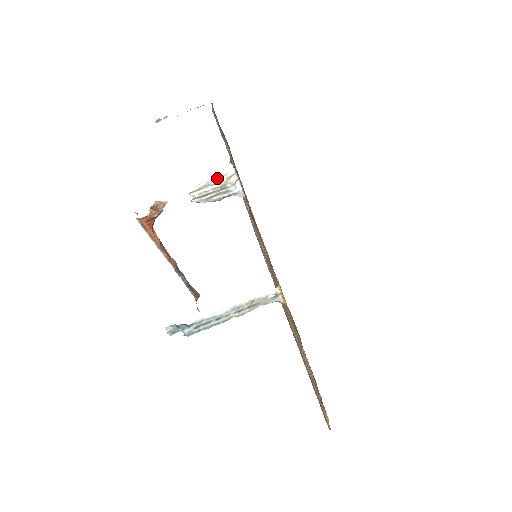
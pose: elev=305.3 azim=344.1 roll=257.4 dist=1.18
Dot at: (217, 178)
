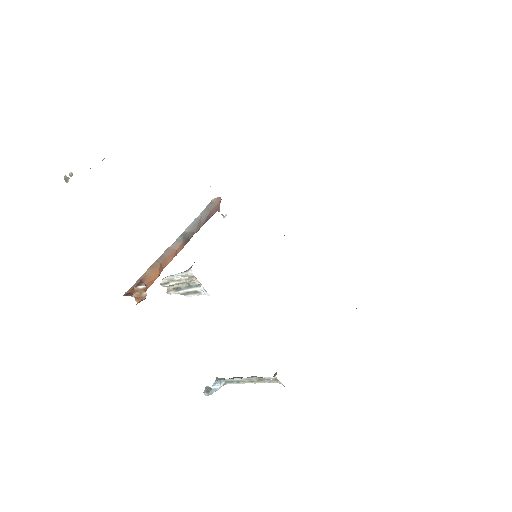
Dot at: (178, 275)
